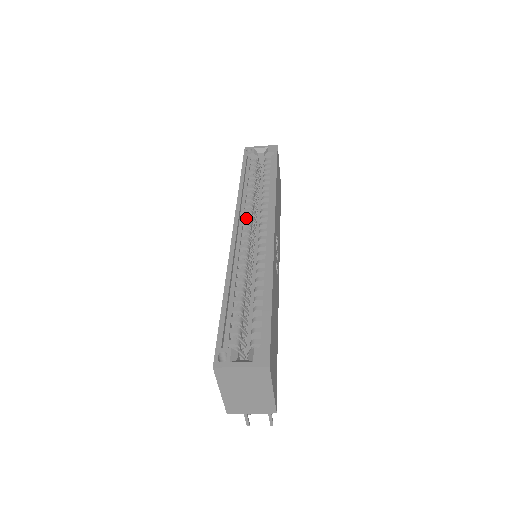
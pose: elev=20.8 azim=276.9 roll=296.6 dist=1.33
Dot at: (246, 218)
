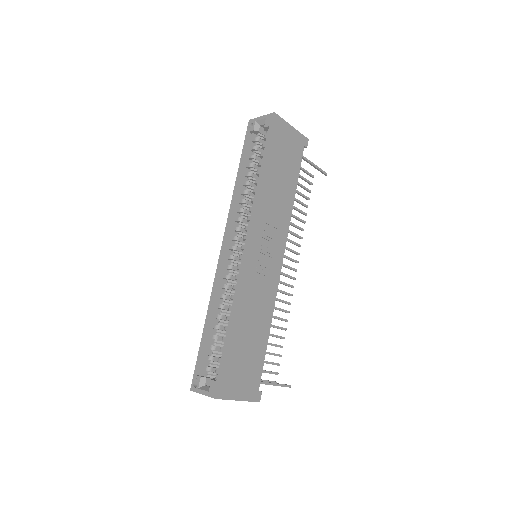
Dot at: (234, 230)
